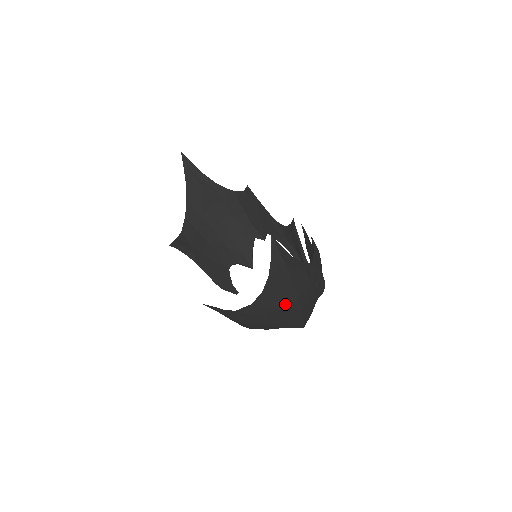
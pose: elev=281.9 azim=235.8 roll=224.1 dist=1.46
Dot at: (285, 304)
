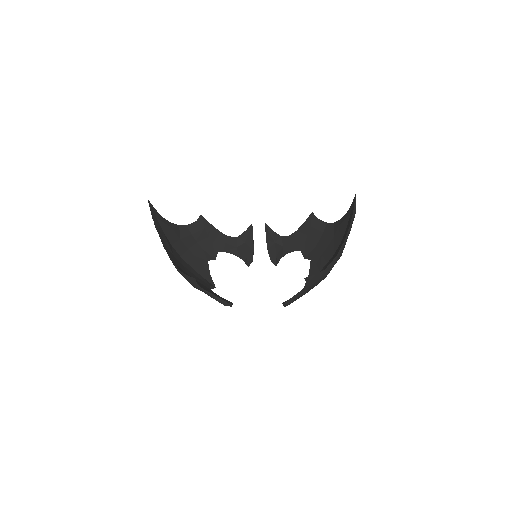
Dot at: occluded
